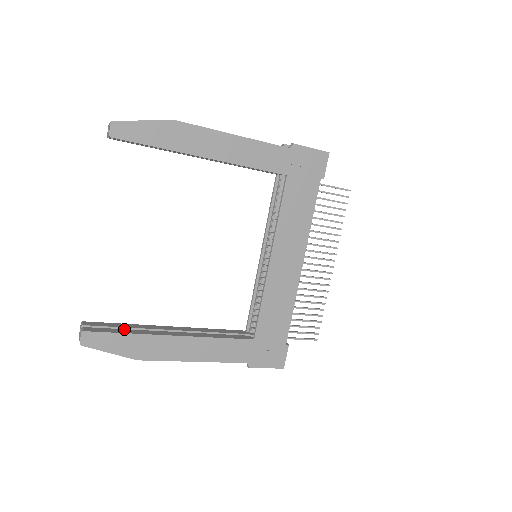
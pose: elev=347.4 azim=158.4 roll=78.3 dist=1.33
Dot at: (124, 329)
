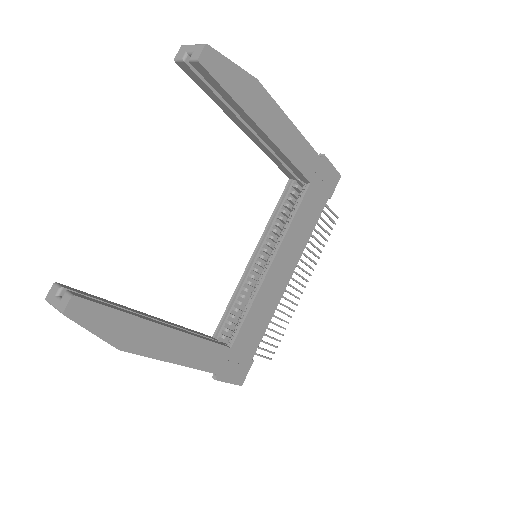
Dot at: occluded
